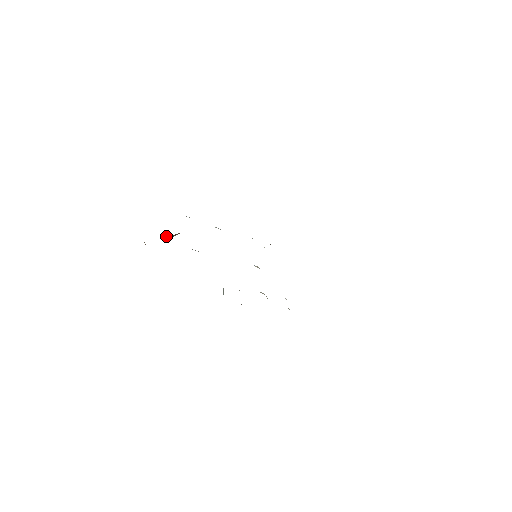
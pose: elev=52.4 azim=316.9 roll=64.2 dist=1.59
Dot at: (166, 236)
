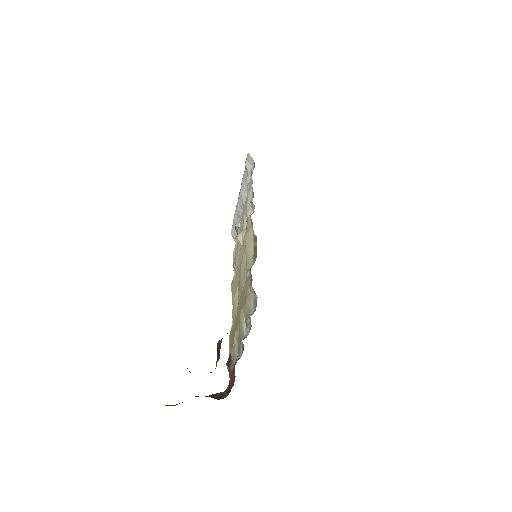
Dot at: occluded
